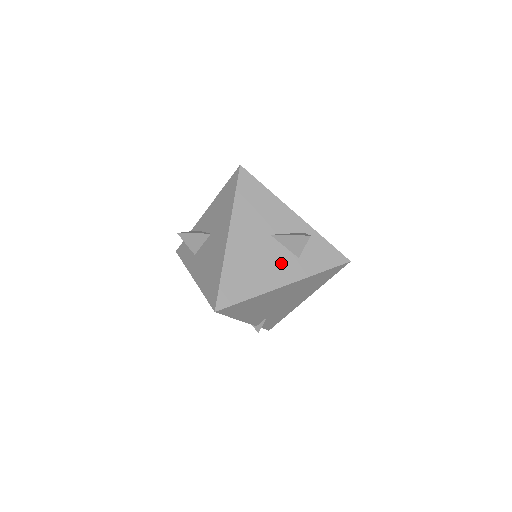
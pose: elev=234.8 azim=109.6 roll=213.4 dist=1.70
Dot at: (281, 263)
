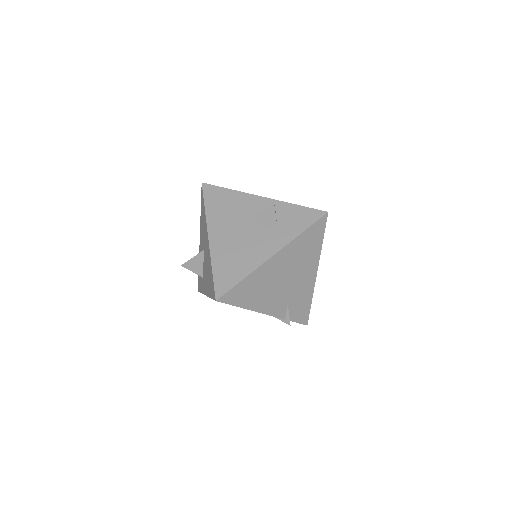
Dot at: (263, 239)
